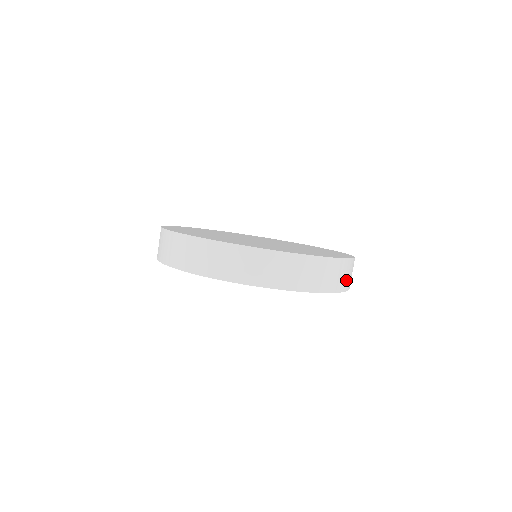
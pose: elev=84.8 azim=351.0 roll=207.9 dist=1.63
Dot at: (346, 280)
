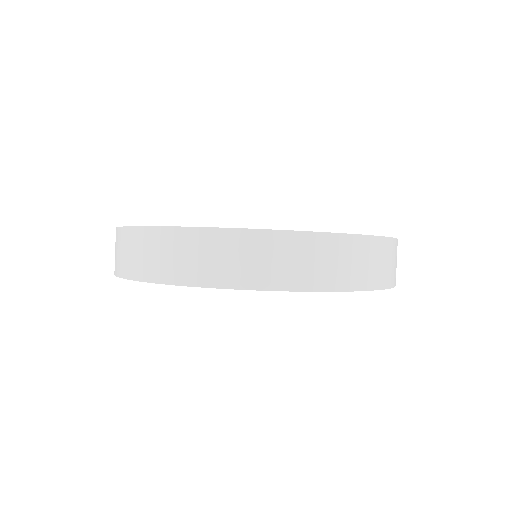
Dot at: (394, 270)
